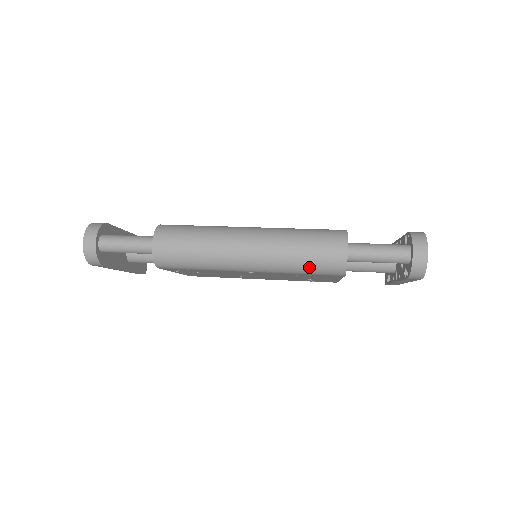
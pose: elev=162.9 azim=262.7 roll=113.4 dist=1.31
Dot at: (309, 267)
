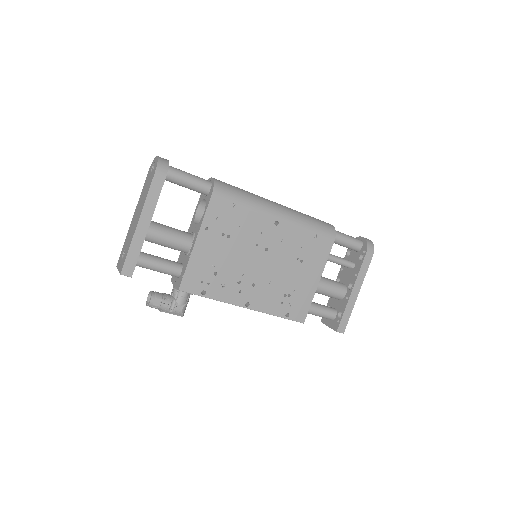
Dot at: (315, 223)
